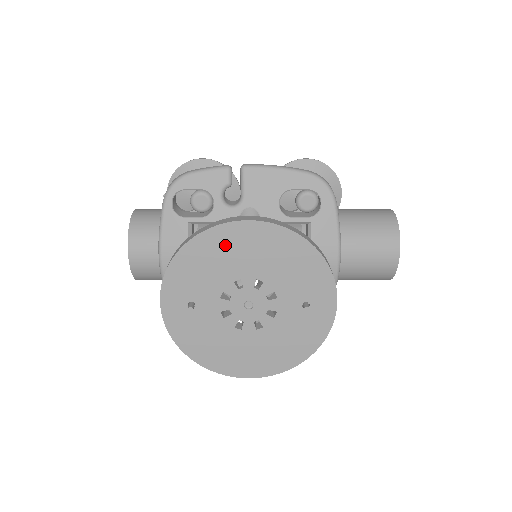
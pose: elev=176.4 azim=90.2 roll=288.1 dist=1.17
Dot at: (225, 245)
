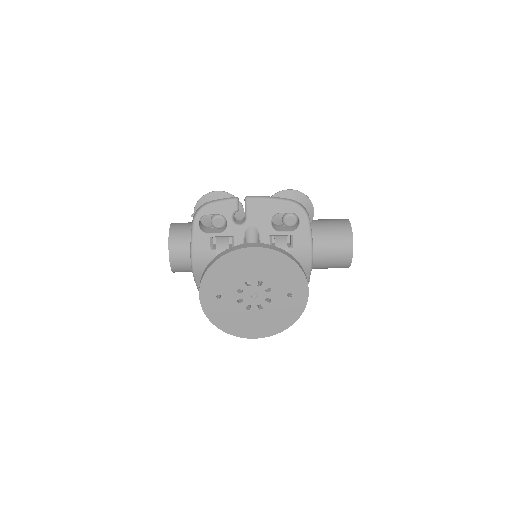
Dot at: (239, 261)
